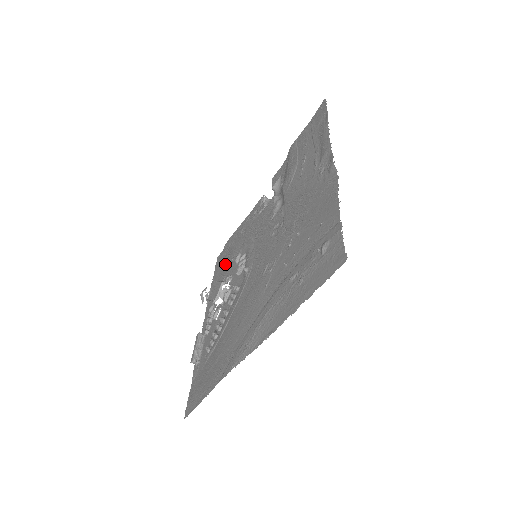
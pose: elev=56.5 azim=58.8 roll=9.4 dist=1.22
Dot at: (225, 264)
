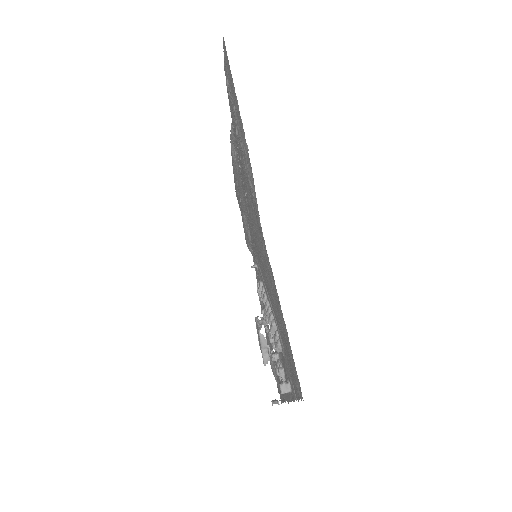
Dot at: occluded
